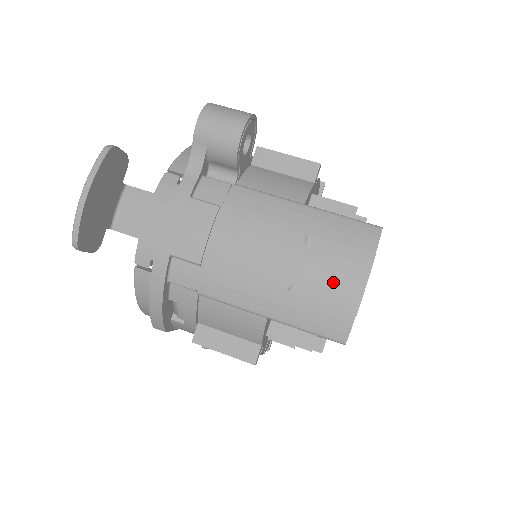
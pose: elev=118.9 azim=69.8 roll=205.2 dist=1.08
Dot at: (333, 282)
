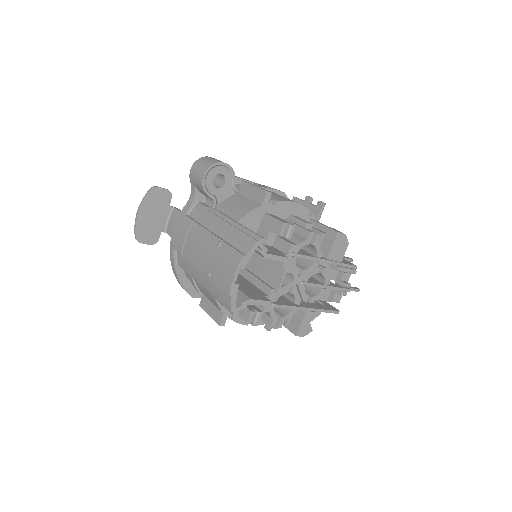
Dot at: (222, 271)
